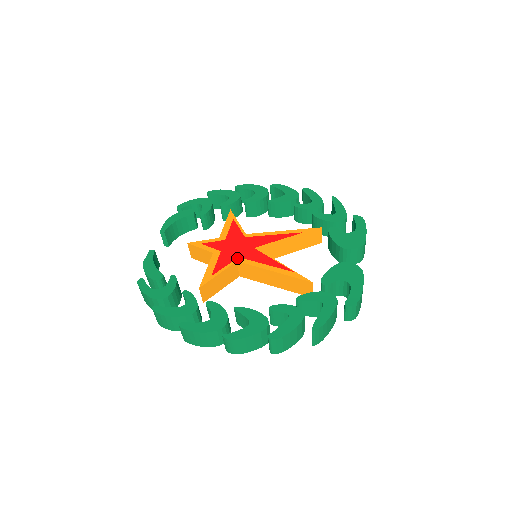
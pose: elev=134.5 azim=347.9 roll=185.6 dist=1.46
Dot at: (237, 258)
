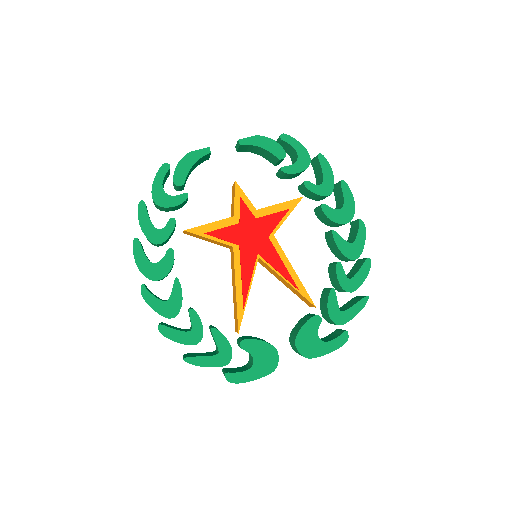
Dot at: (237, 245)
